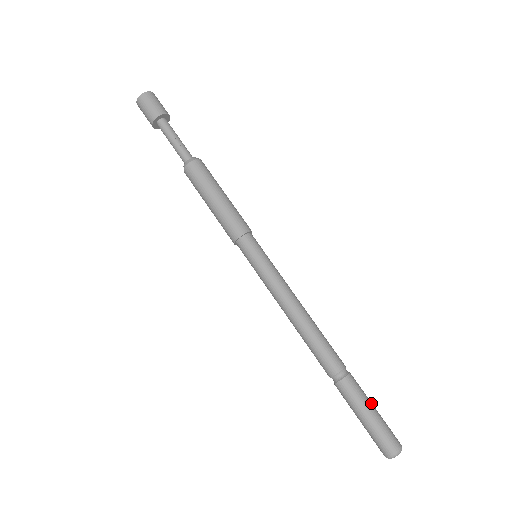
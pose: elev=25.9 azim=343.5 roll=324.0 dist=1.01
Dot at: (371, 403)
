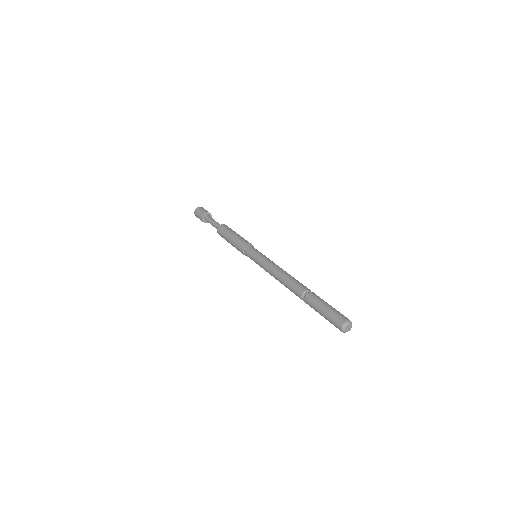
Dot at: (324, 304)
